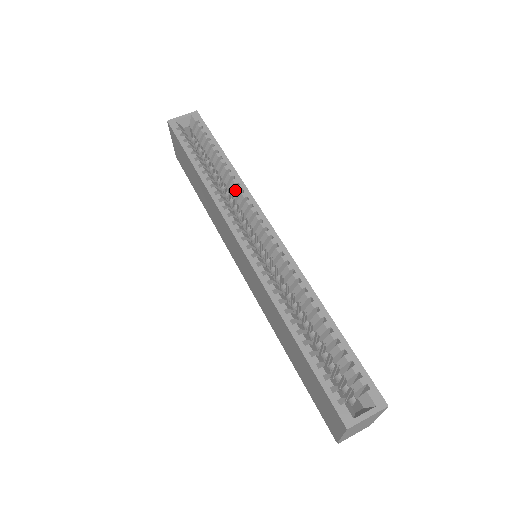
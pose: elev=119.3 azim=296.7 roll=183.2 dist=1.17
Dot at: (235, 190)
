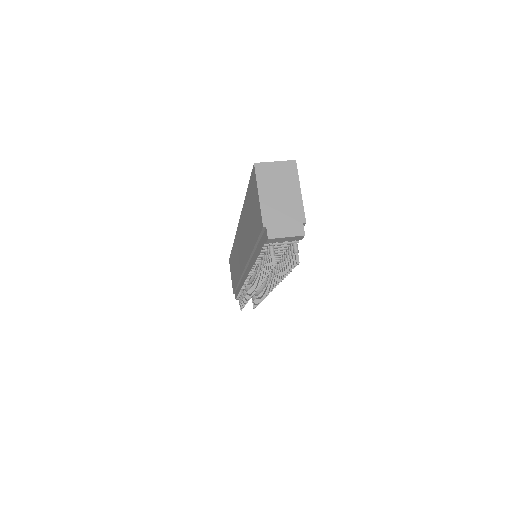
Dot at: occluded
